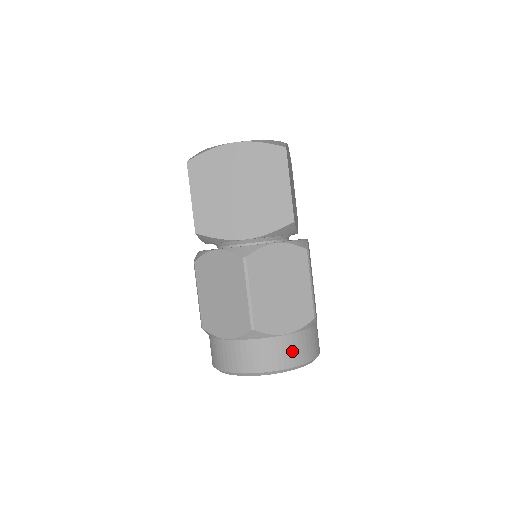
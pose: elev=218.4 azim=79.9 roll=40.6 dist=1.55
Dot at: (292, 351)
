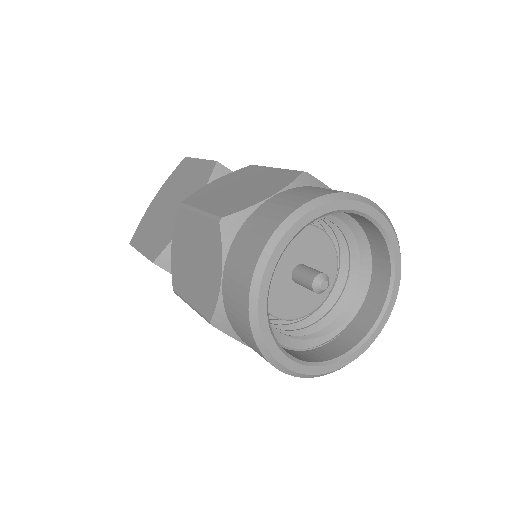
Dot at: (294, 197)
